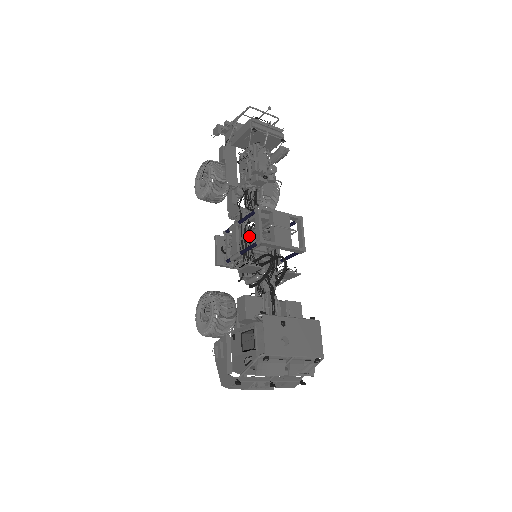
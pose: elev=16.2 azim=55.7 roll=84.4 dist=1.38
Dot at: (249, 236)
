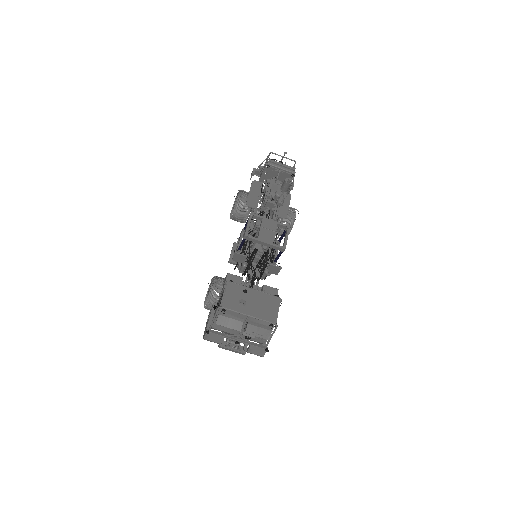
Dot at: occluded
